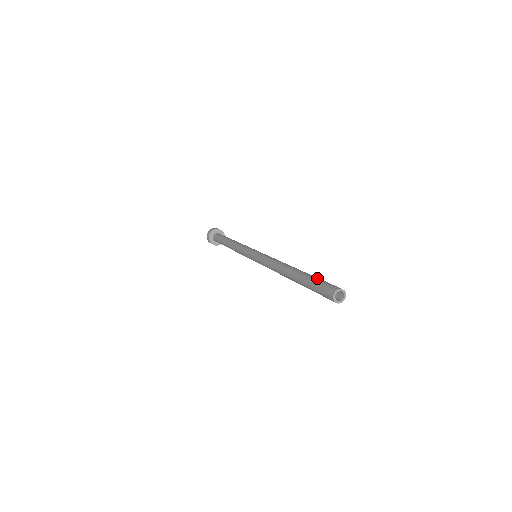
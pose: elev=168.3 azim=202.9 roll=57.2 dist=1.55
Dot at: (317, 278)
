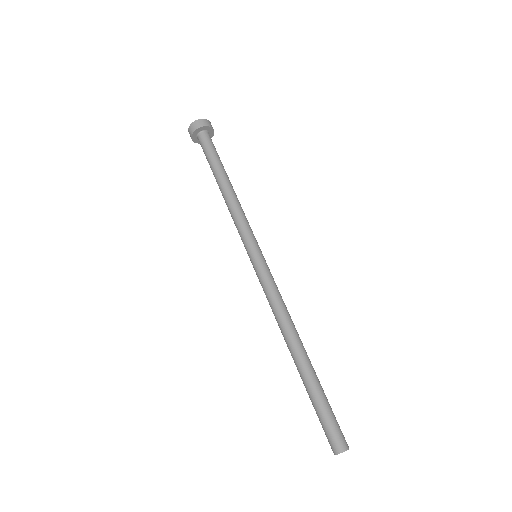
Dot at: (324, 404)
